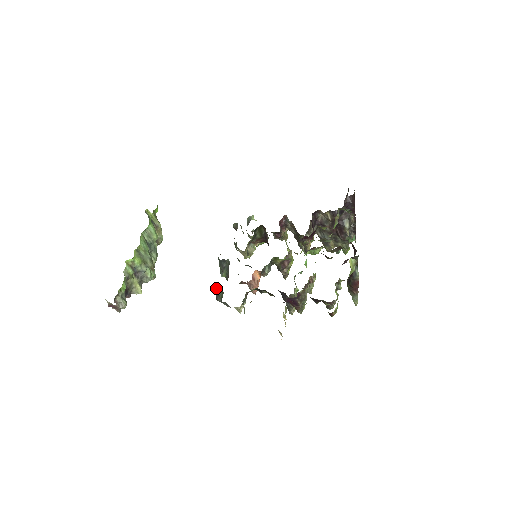
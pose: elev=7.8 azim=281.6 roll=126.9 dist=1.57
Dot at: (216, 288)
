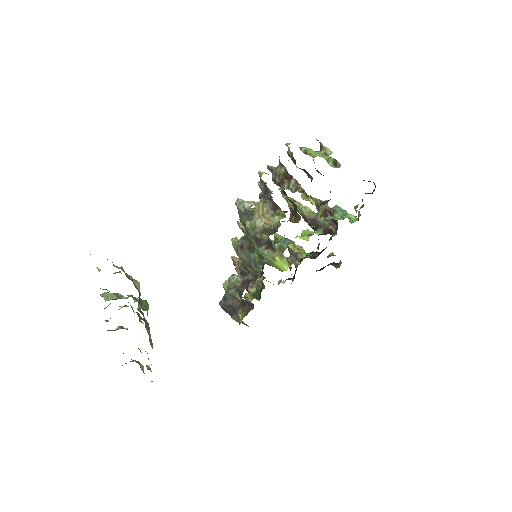
Dot at: occluded
